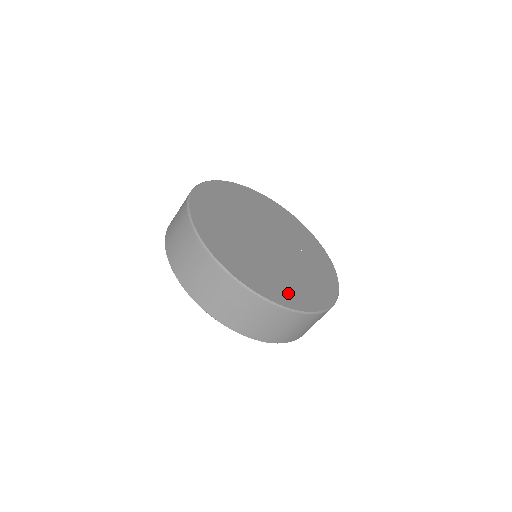
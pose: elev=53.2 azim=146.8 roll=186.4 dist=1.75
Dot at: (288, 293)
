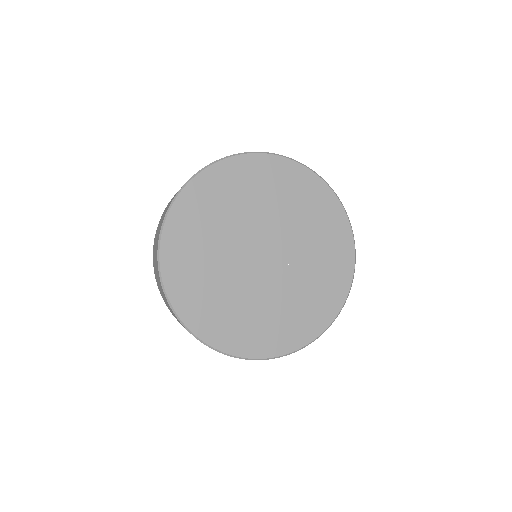
Dot at: (267, 337)
